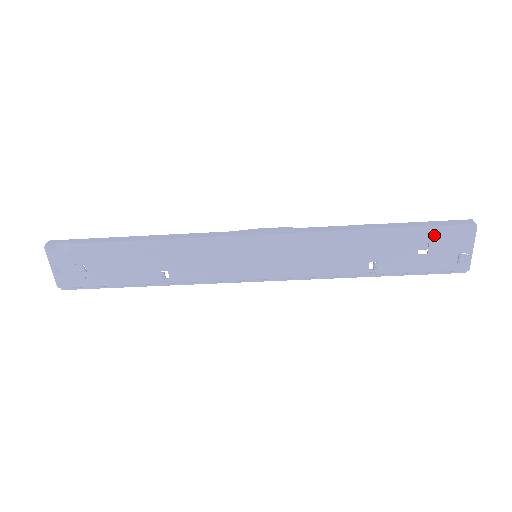
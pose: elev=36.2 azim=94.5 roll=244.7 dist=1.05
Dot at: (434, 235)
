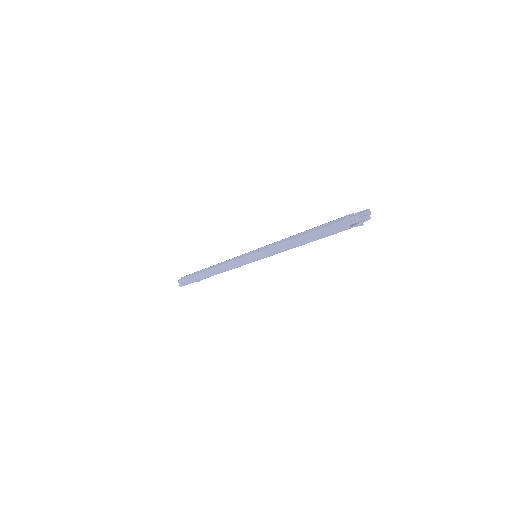
Dot at: occluded
